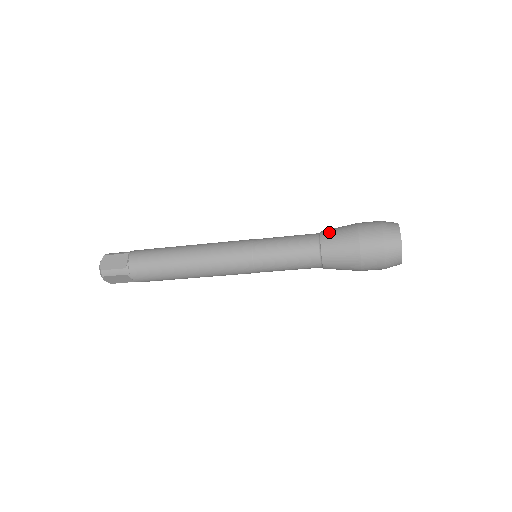
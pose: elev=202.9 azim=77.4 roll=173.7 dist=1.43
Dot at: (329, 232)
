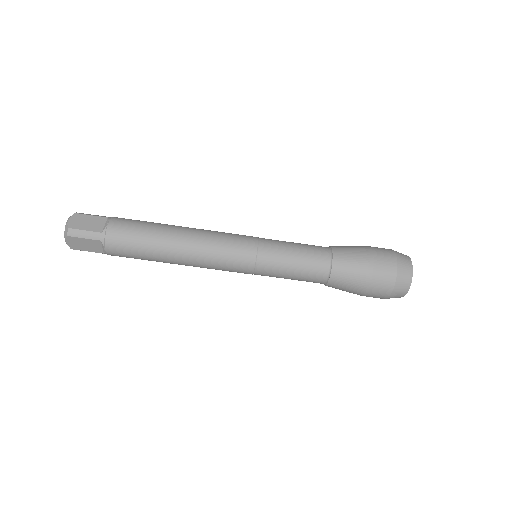
Dot at: occluded
